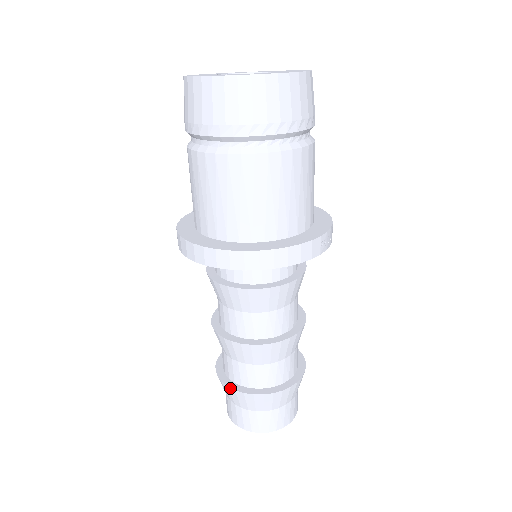
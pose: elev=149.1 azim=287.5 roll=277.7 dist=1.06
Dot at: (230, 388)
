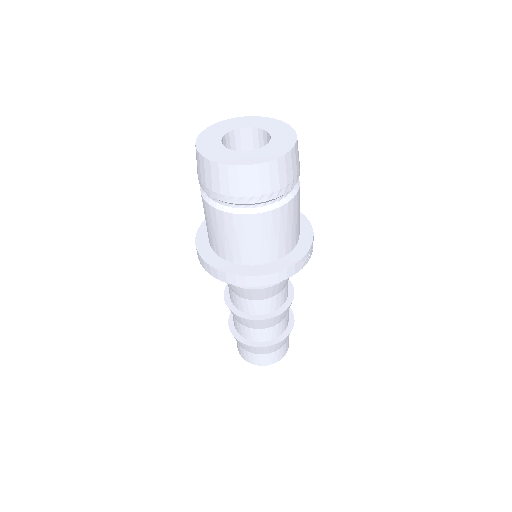
Dot at: (239, 341)
